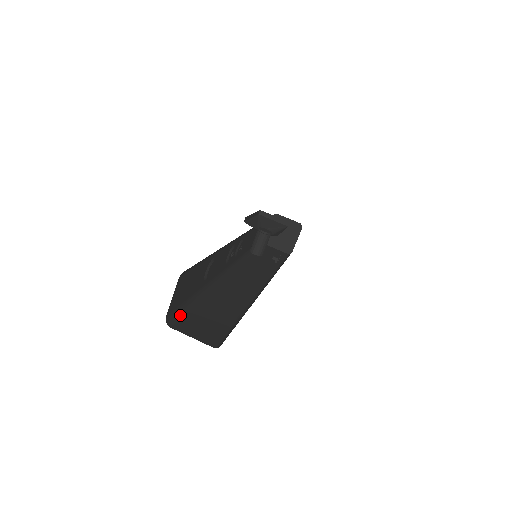
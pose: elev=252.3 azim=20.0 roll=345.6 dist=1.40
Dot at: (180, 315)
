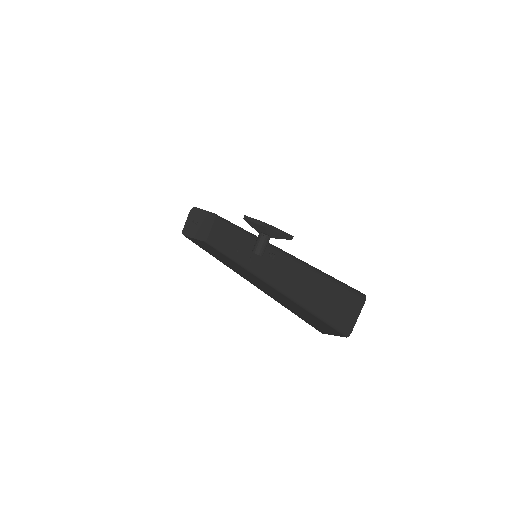
Dot at: (306, 322)
